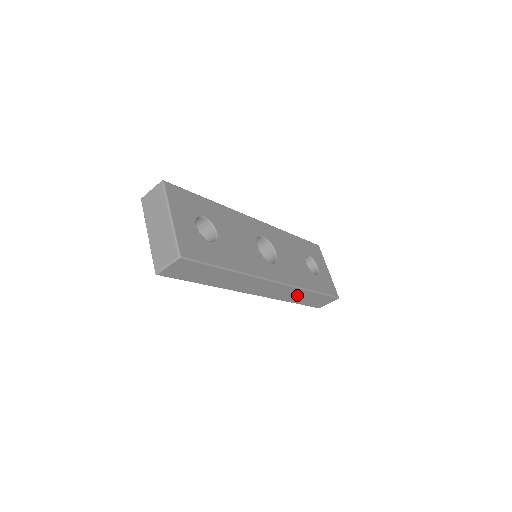
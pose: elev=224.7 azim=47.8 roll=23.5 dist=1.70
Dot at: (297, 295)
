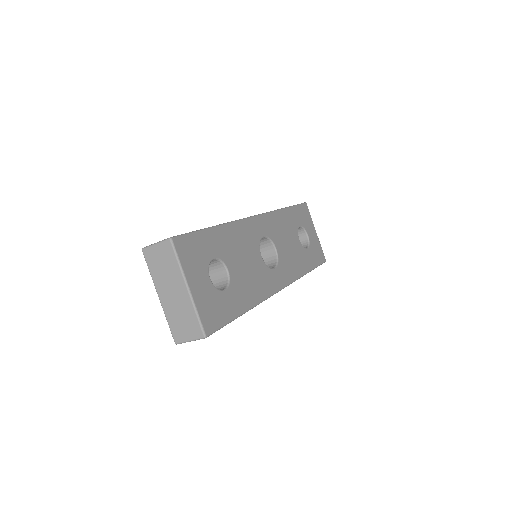
Dot at: occluded
